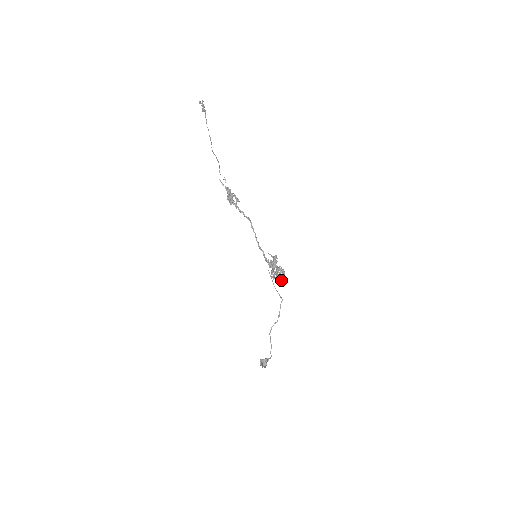
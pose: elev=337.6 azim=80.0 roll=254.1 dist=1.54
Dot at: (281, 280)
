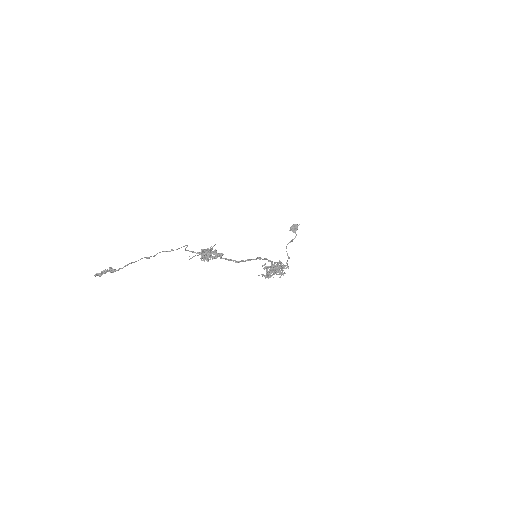
Dot at: (284, 268)
